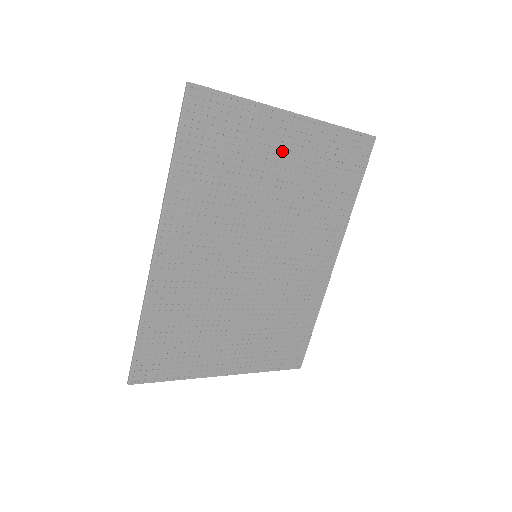
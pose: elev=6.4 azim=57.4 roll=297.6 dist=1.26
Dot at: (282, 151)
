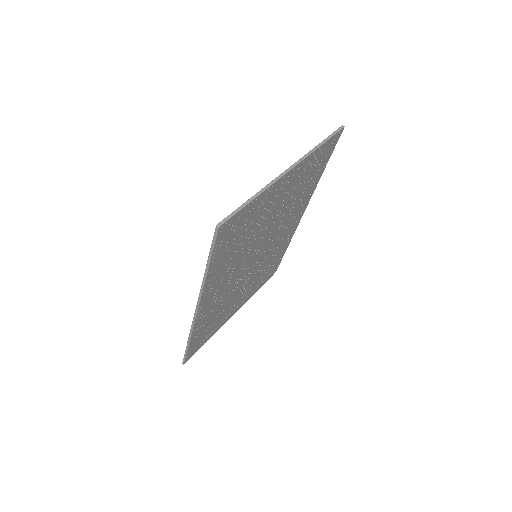
Dot at: (279, 197)
